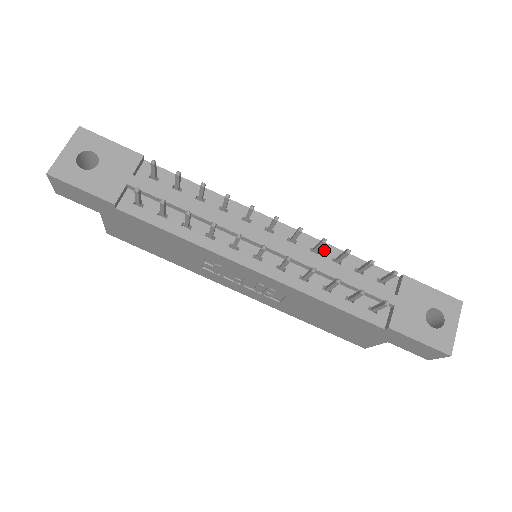
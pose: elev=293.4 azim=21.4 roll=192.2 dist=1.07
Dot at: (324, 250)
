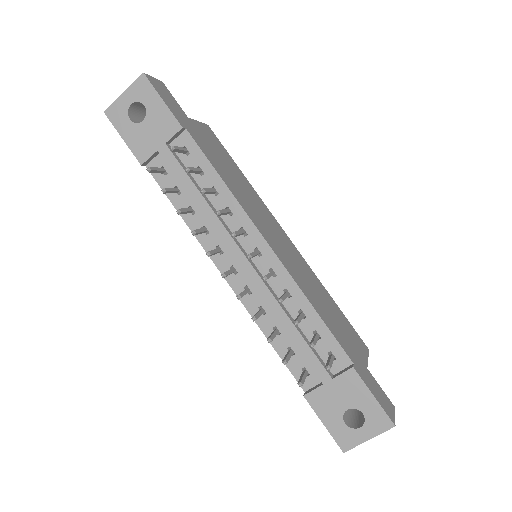
Dot at: (297, 298)
